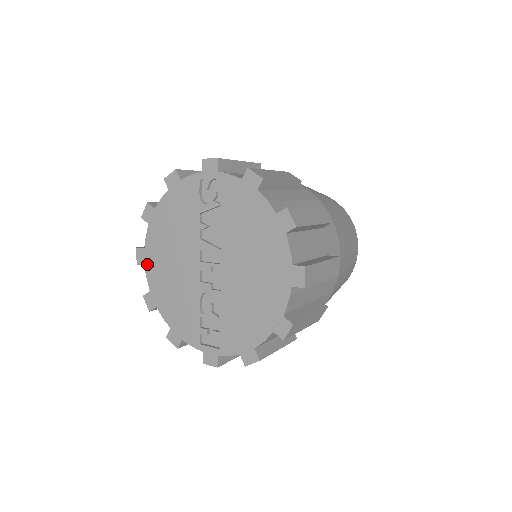
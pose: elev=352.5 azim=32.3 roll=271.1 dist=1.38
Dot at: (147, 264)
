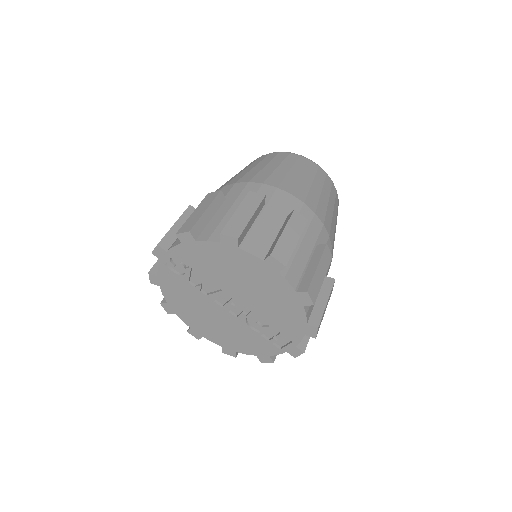
Dot at: (202, 335)
